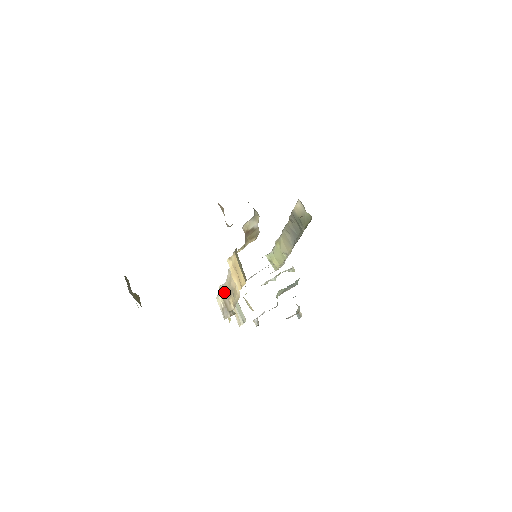
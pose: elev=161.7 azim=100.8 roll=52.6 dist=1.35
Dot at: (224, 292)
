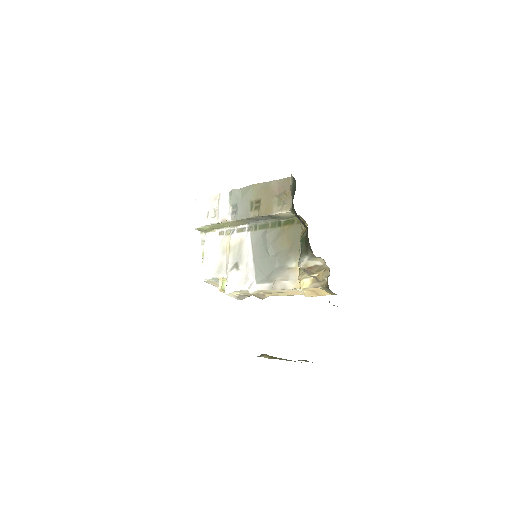
Dot at: (257, 294)
